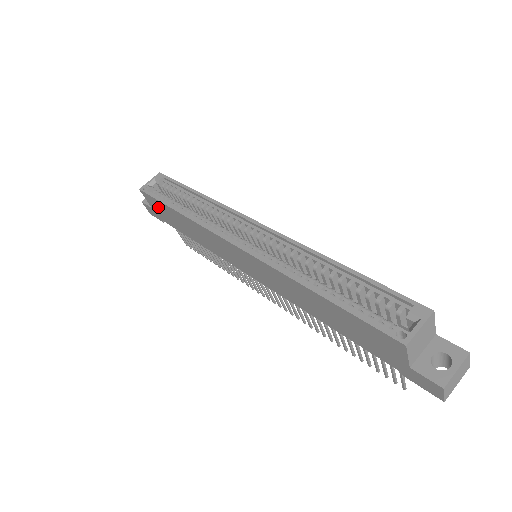
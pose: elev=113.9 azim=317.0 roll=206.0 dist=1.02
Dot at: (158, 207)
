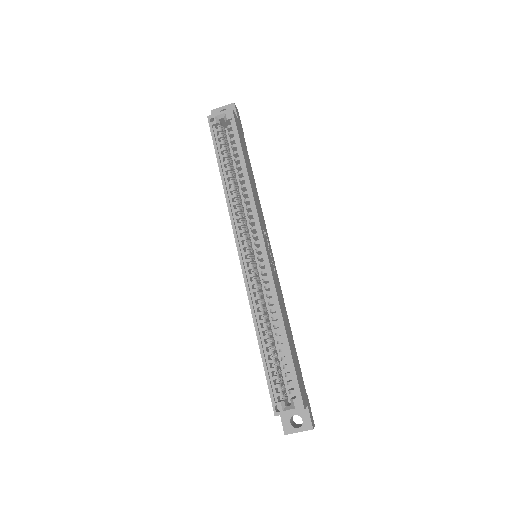
Dot at: occluded
